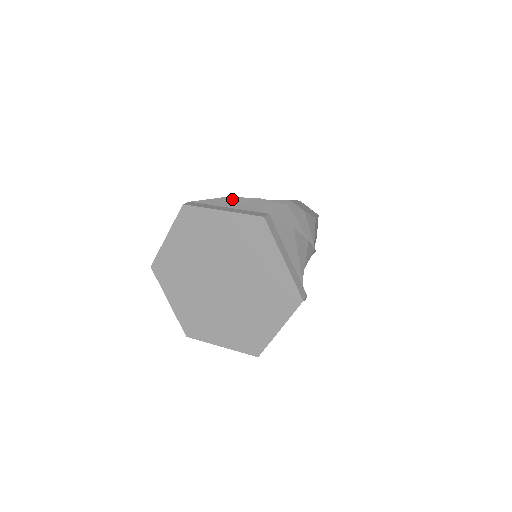
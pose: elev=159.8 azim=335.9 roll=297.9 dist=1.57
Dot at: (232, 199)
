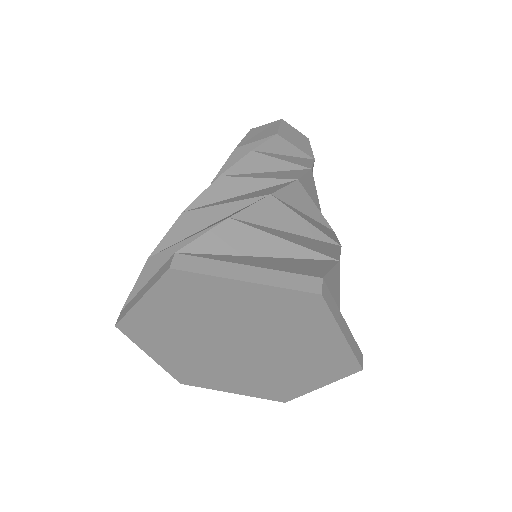
Dot at: (237, 222)
